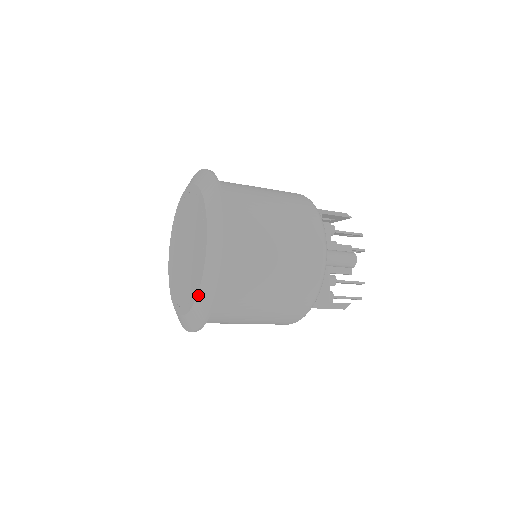
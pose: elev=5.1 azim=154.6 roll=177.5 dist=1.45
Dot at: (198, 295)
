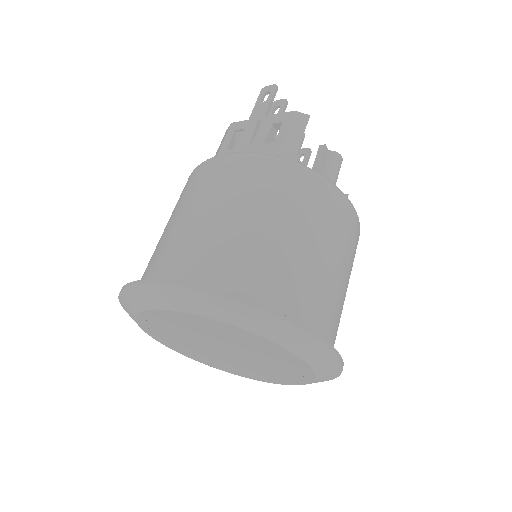
Dot at: occluded
